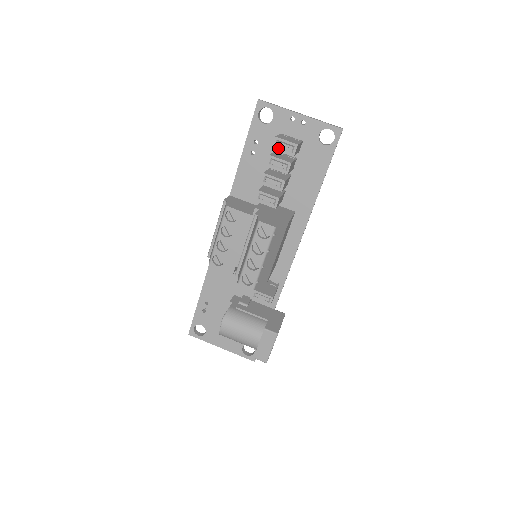
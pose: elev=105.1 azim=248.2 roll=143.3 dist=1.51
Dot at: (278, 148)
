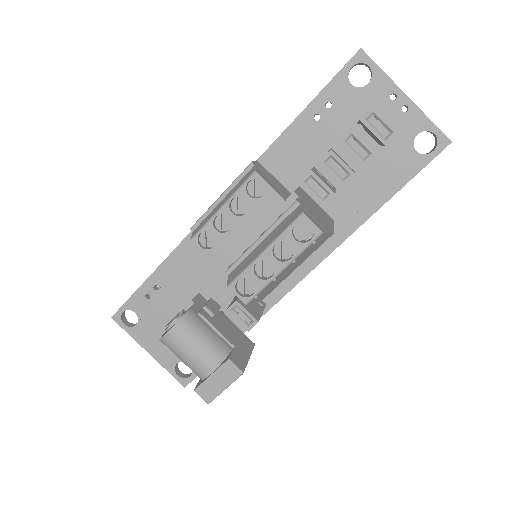
Dot at: (369, 124)
